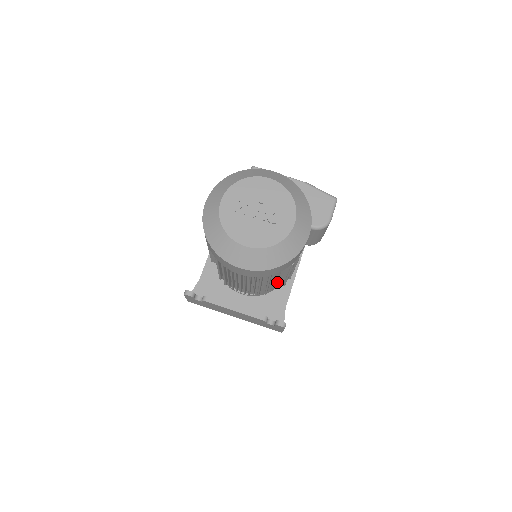
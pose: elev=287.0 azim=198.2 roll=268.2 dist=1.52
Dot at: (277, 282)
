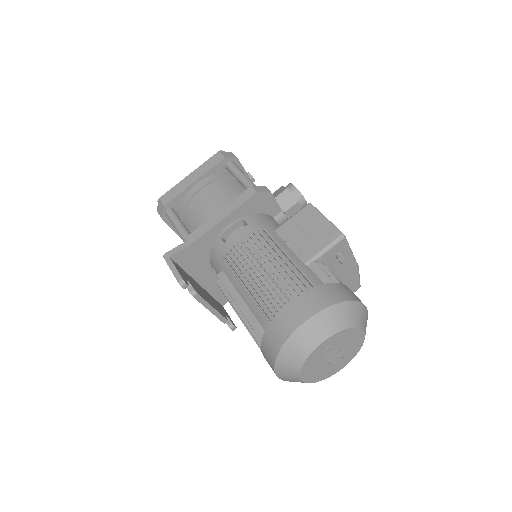
Dot at: occluded
